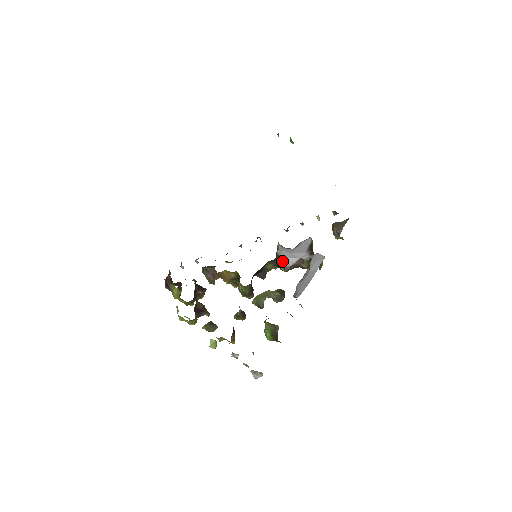
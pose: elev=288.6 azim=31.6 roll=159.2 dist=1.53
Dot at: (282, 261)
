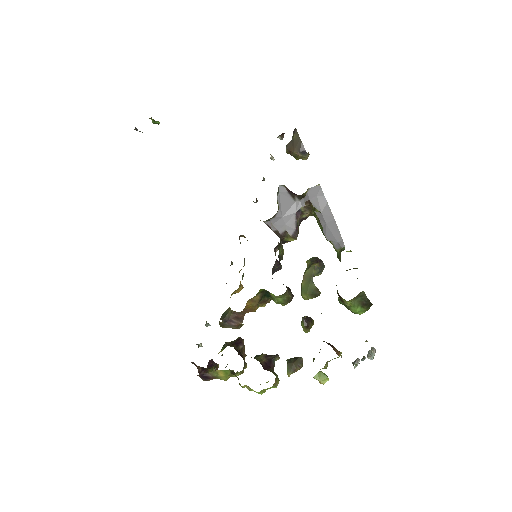
Dot at: (284, 233)
